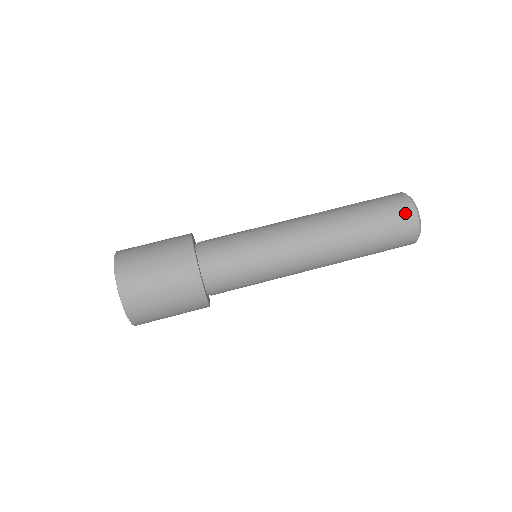
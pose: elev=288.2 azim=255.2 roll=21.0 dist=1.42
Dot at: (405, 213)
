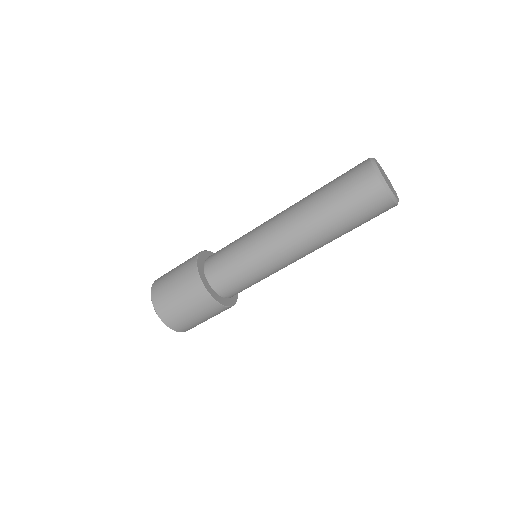
Dot at: (370, 188)
